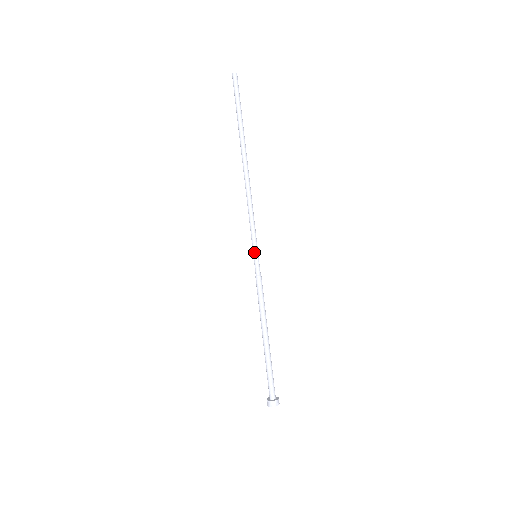
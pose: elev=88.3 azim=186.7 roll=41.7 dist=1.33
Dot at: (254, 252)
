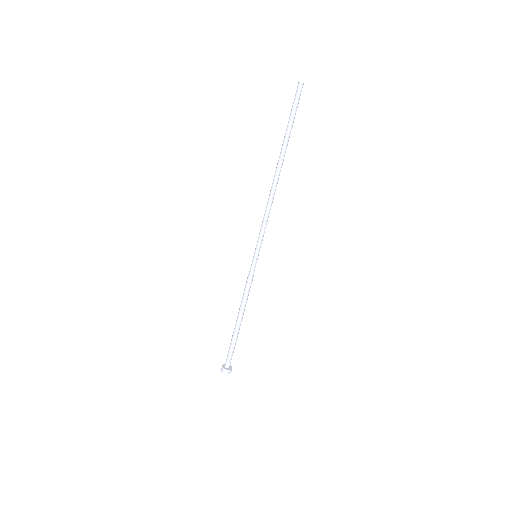
Dot at: (255, 253)
